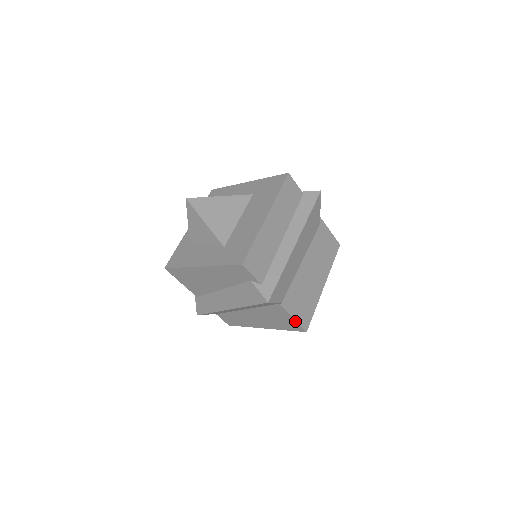
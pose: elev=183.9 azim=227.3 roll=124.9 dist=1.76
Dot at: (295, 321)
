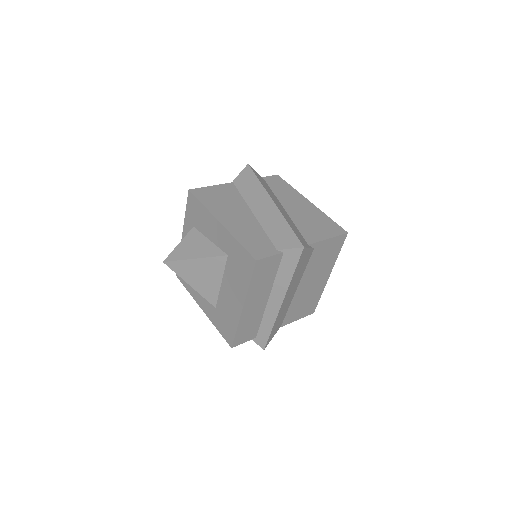
Dot at: (299, 318)
